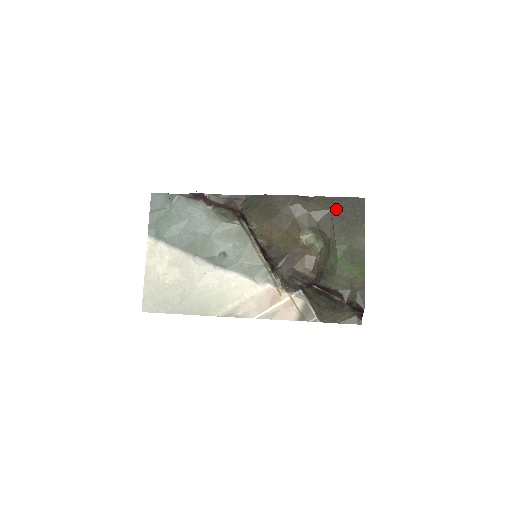
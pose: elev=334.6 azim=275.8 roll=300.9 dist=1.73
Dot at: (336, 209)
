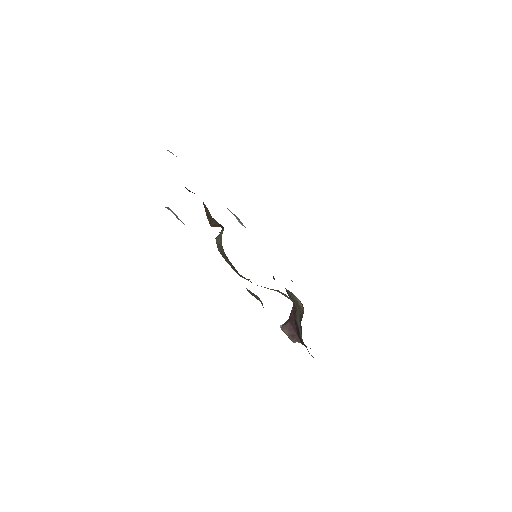
Dot at: occluded
